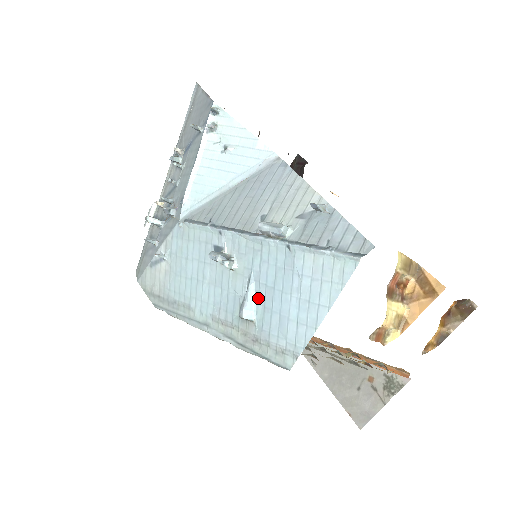
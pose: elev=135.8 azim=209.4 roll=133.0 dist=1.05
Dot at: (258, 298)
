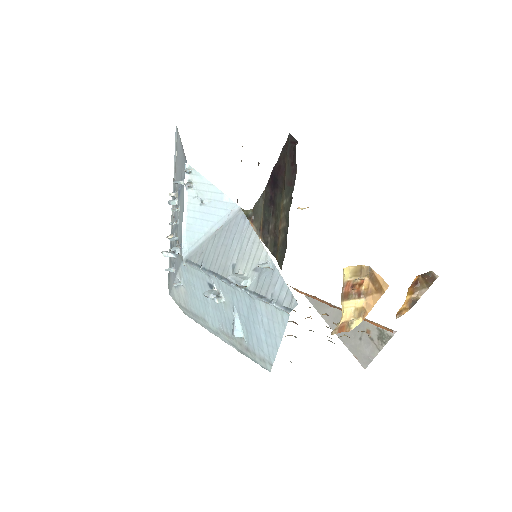
Dot at: (242, 323)
